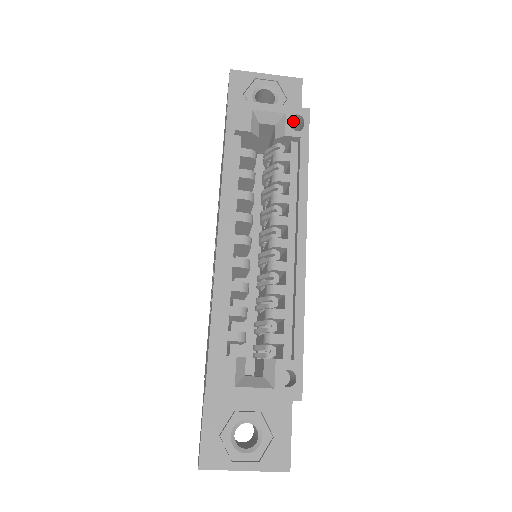
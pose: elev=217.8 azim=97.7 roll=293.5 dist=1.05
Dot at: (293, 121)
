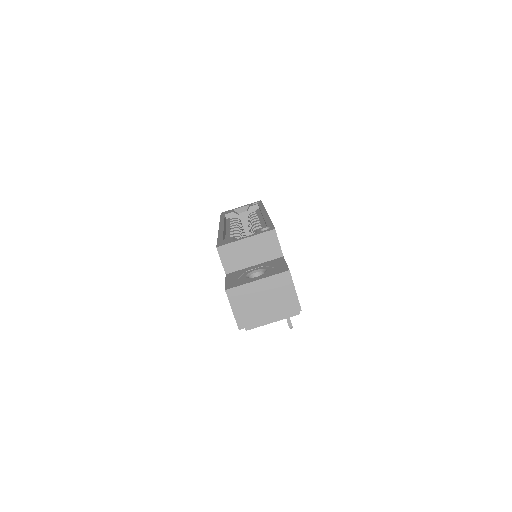
Dot at: occluded
